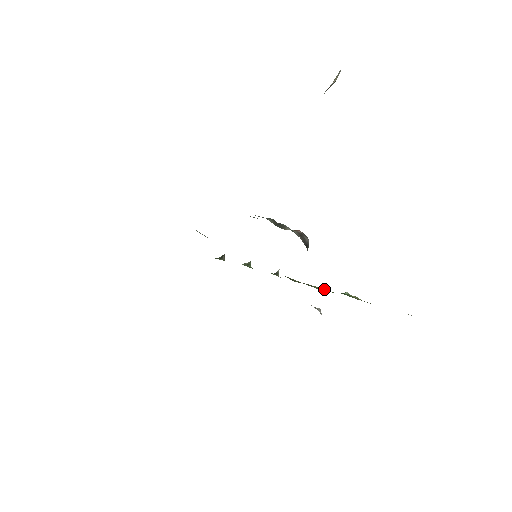
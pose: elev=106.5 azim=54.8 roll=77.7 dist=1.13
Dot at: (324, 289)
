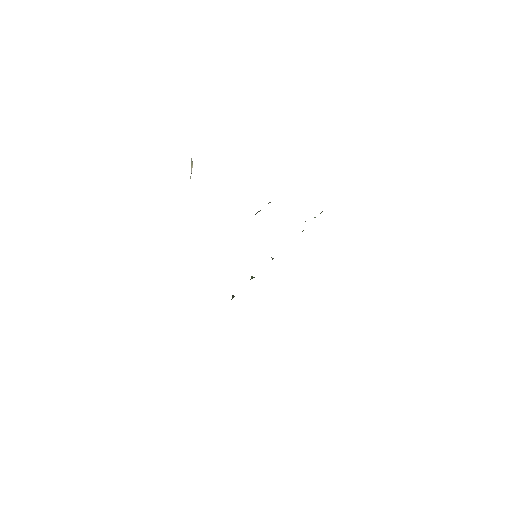
Dot at: occluded
